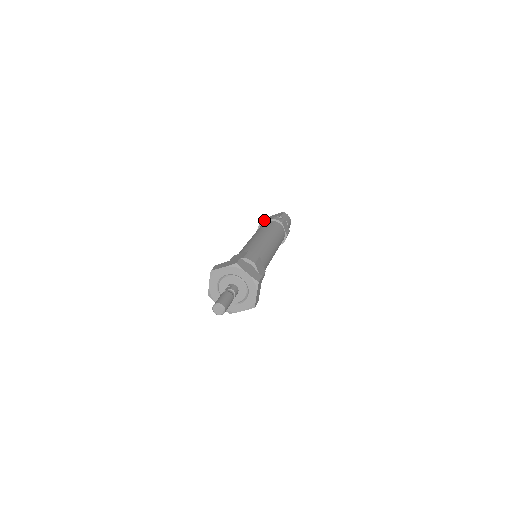
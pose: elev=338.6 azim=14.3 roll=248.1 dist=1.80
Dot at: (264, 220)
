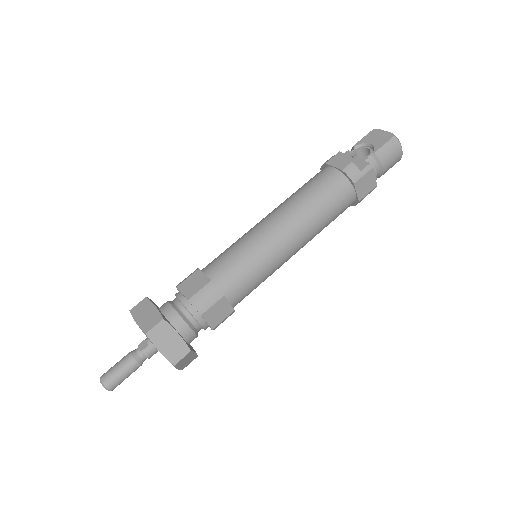
Dot at: (334, 159)
